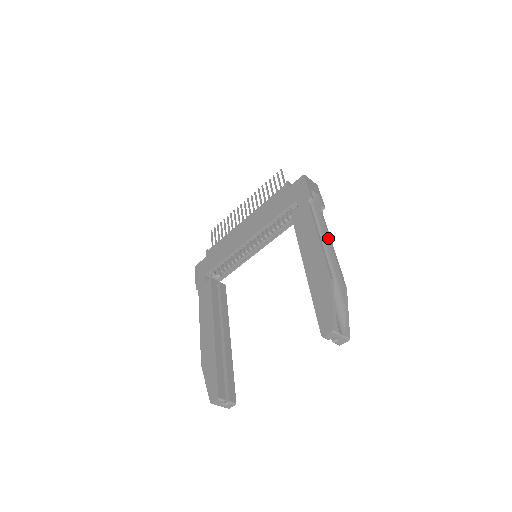
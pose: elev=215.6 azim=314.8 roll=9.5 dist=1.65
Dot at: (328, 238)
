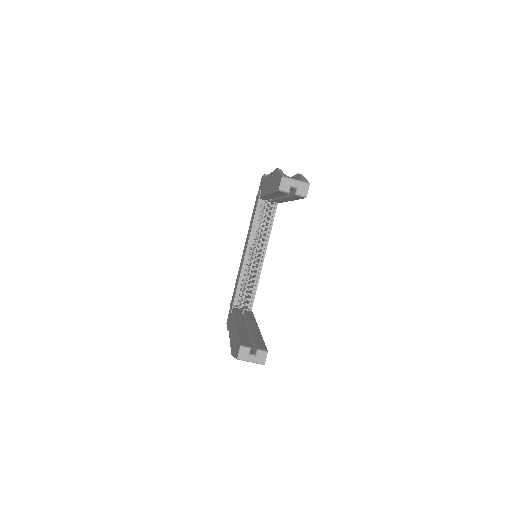
Dot at: occluded
